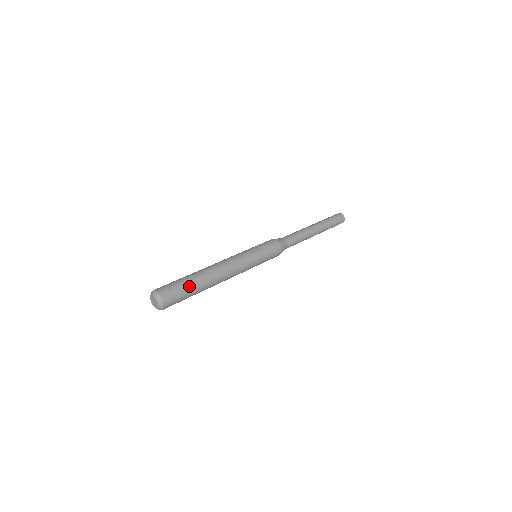
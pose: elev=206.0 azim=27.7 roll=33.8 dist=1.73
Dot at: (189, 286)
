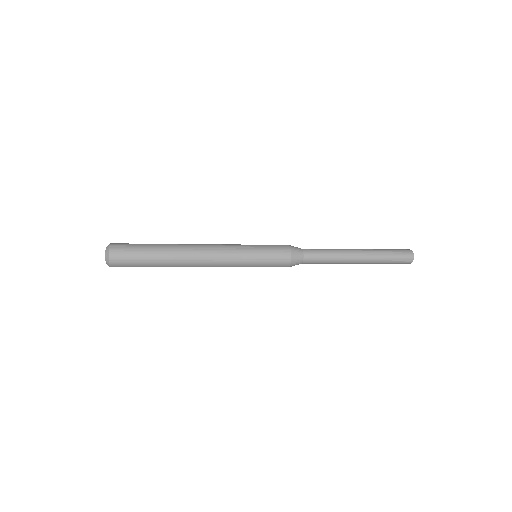
Dot at: (147, 263)
